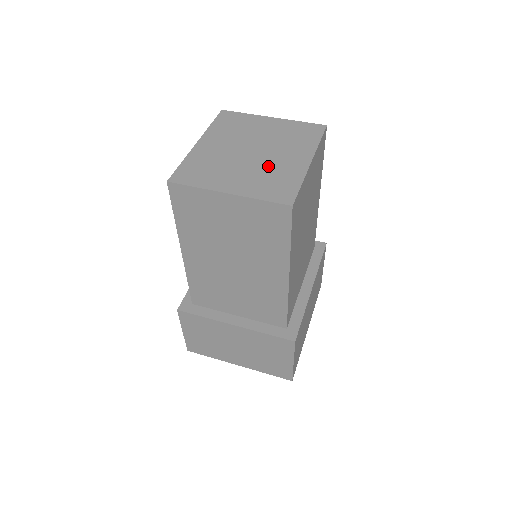
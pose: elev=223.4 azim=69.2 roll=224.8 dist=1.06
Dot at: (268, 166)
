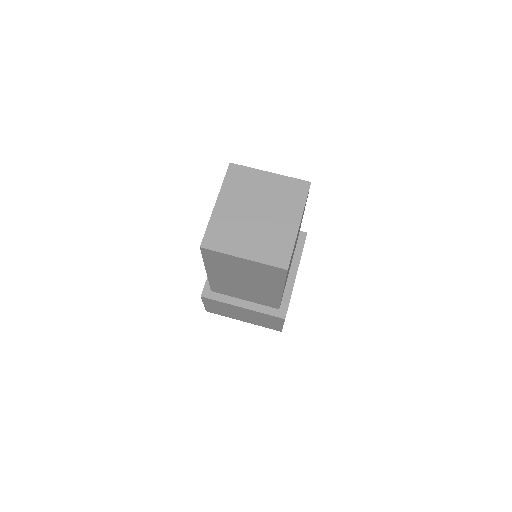
Dot at: (269, 230)
